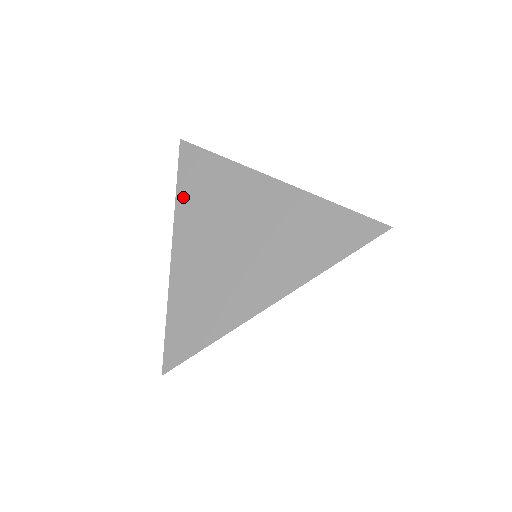
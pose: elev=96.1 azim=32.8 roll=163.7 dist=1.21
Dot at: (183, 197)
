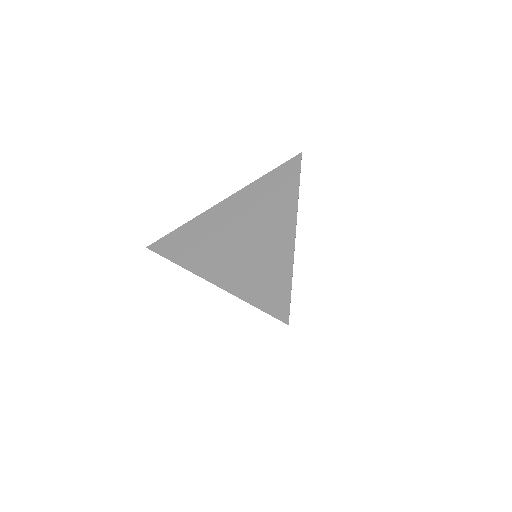
Dot at: (183, 259)
